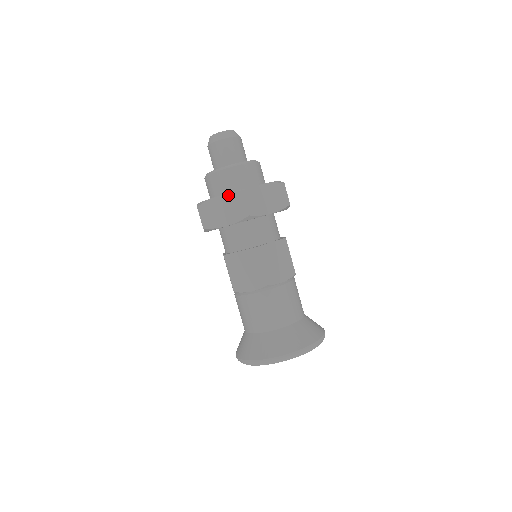
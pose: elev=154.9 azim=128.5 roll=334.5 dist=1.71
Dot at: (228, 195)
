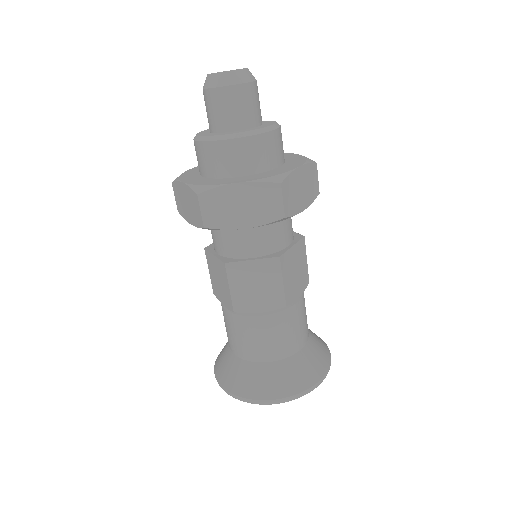
Dot at: (255, 184)
